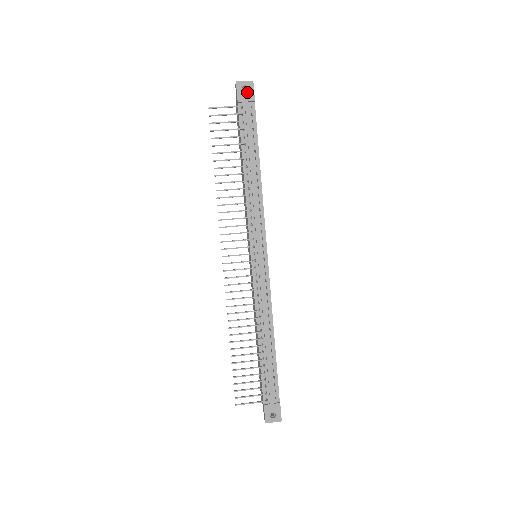
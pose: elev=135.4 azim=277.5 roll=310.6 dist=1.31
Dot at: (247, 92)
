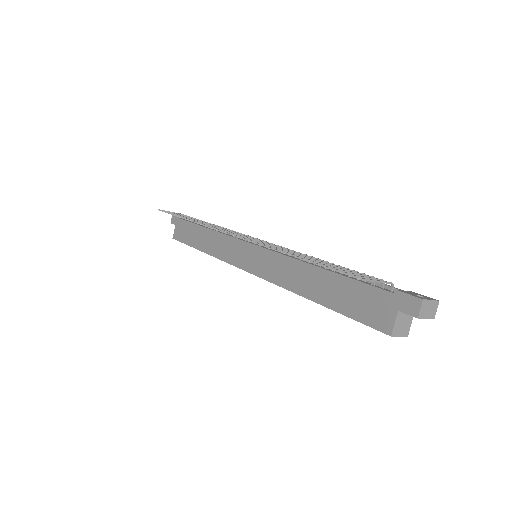
Dot at: occluded
